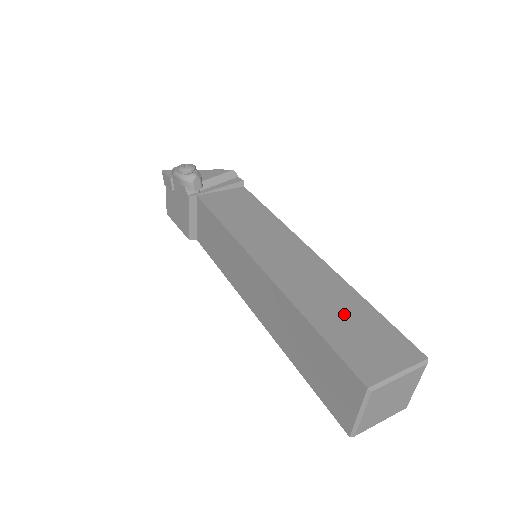
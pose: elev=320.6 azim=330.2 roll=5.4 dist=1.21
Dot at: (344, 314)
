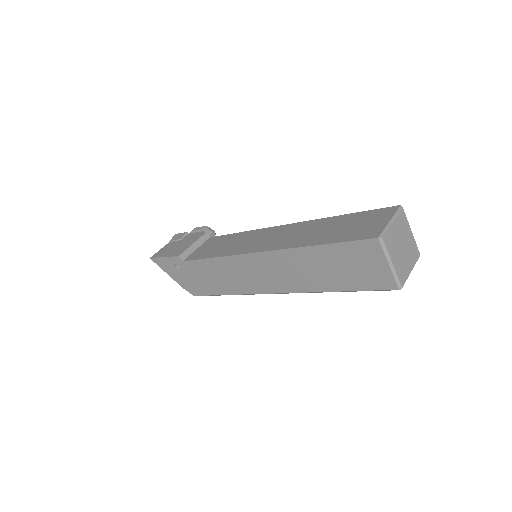
Dot at: occluded
